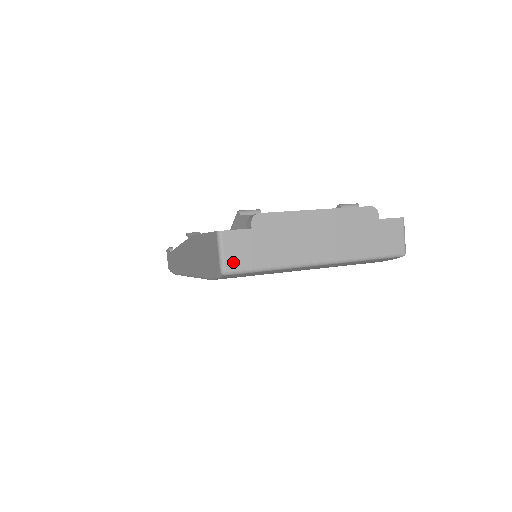
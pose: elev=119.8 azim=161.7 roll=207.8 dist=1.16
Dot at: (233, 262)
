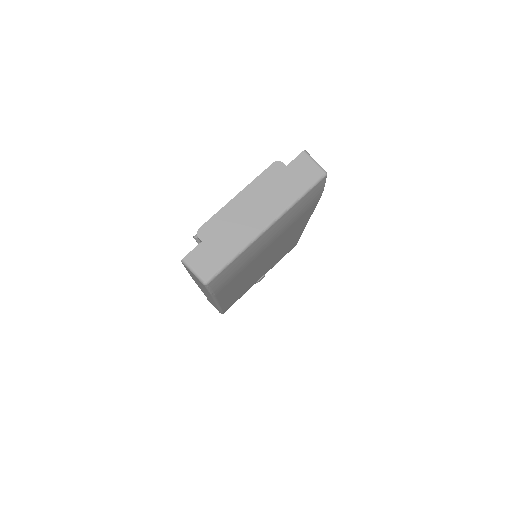
Dot at: (206, 272)
